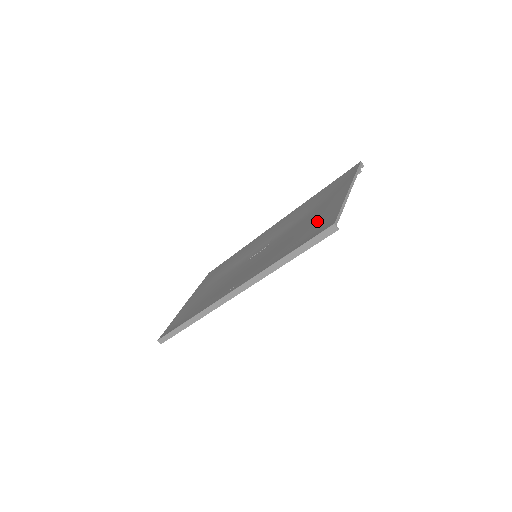
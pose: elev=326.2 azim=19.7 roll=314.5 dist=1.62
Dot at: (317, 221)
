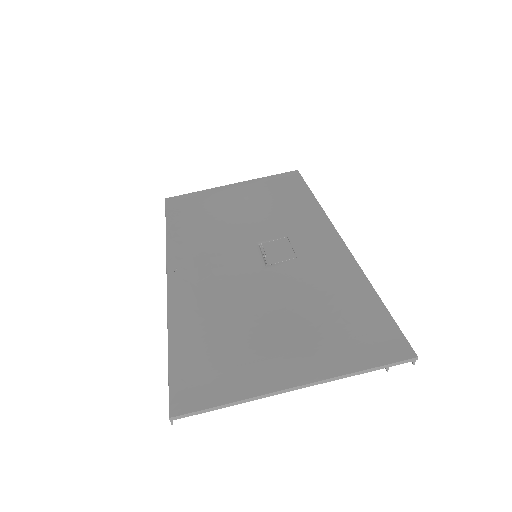
Dot at: (230, 360)
